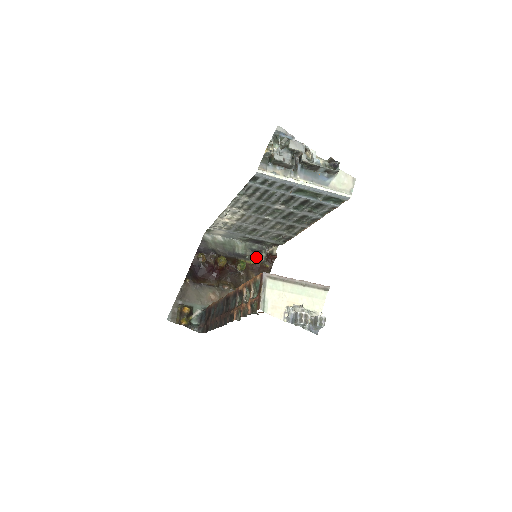
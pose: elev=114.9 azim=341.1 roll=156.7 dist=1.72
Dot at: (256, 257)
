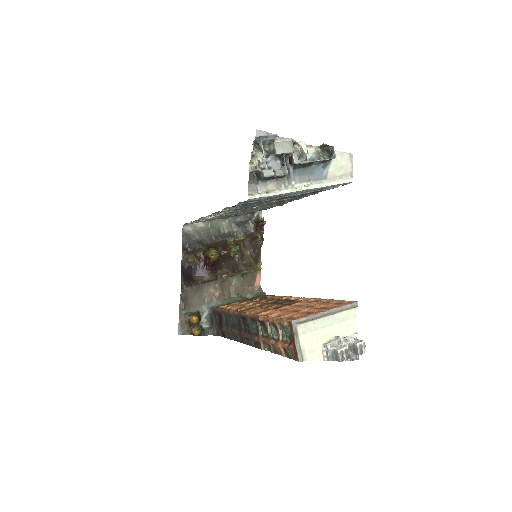
Dot at: (244, 231)
